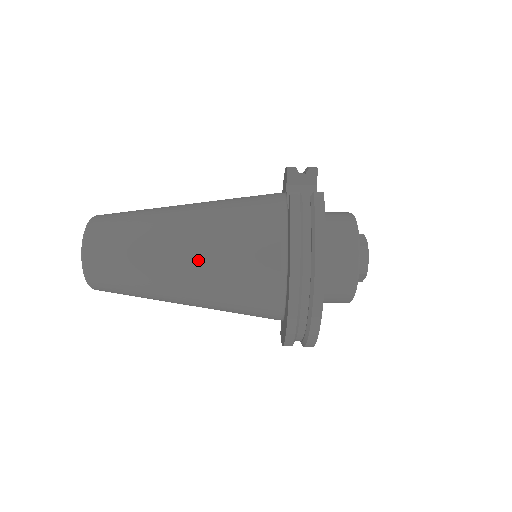
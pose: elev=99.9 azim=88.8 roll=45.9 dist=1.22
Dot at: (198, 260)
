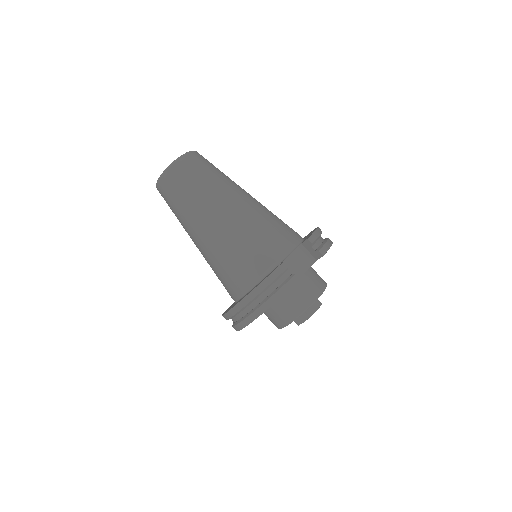
Dot at: (212, 241)
